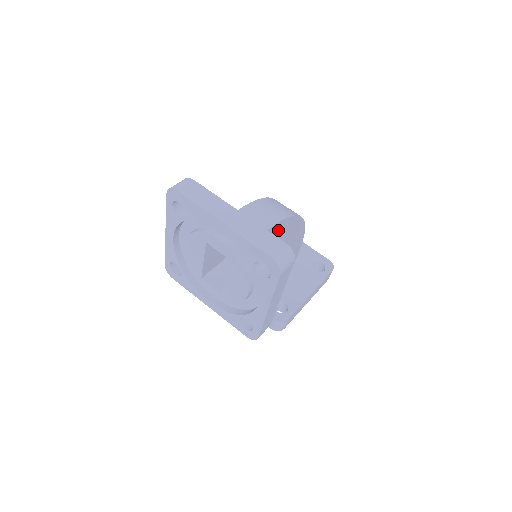
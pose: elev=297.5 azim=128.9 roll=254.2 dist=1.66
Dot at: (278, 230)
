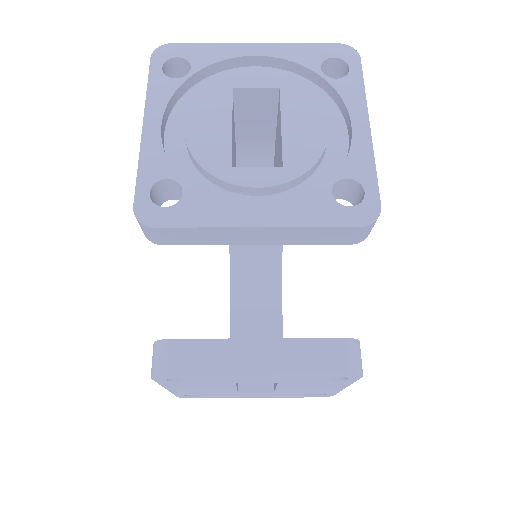
Dot at: occluded
